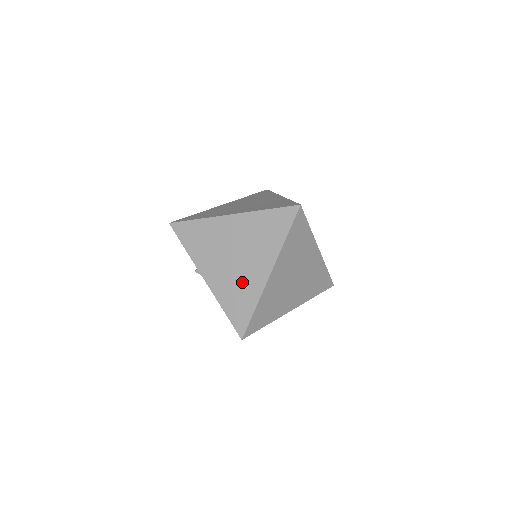
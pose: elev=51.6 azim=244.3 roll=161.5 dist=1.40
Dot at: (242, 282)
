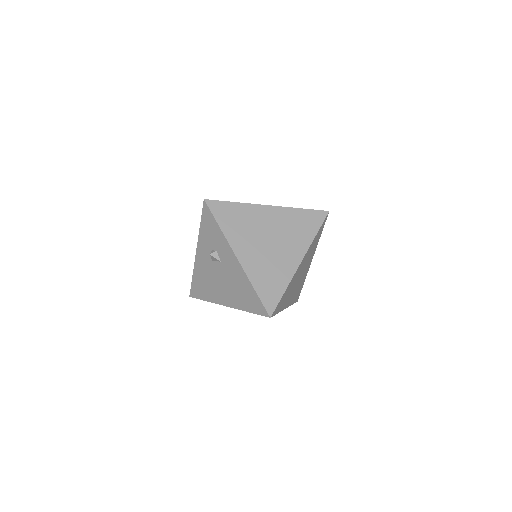
Dot at: (275, 265)
